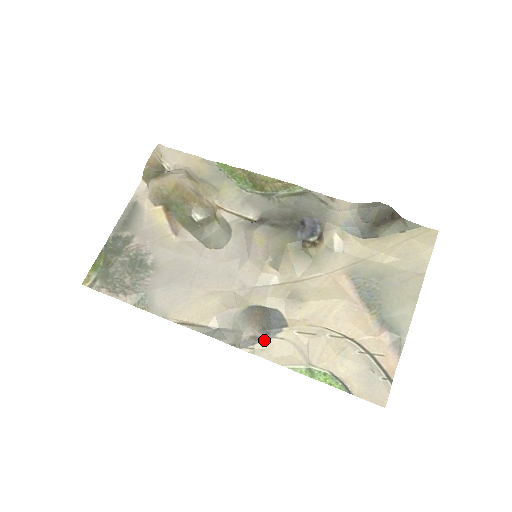
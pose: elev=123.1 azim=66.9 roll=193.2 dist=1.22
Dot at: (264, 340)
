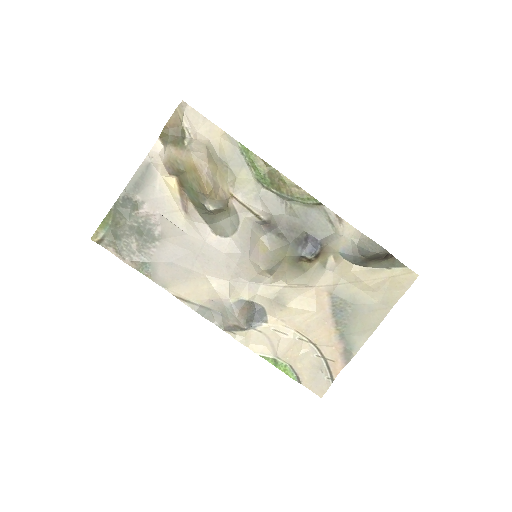
Dot at: (245, 330)
